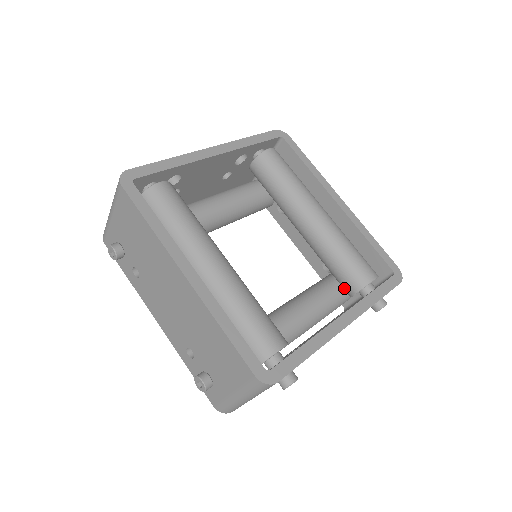
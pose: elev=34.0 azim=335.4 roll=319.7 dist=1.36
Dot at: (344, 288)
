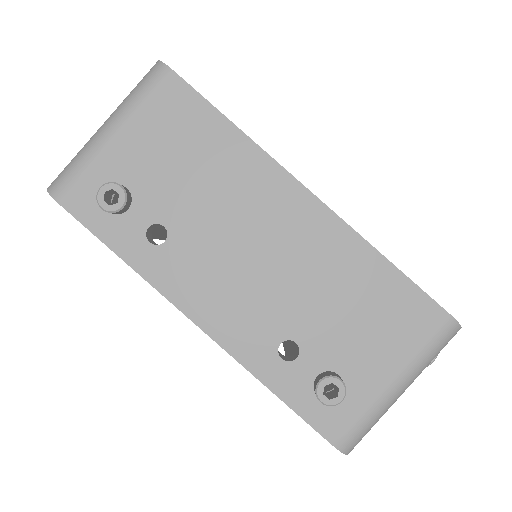
Dot at: occluded
